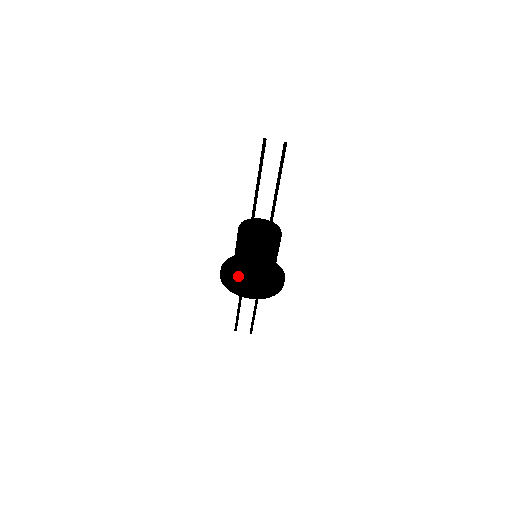
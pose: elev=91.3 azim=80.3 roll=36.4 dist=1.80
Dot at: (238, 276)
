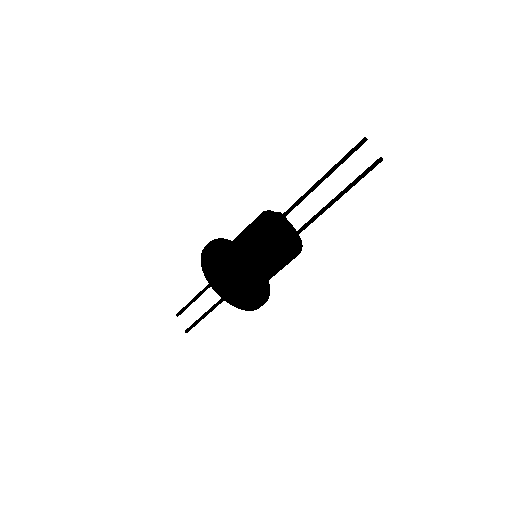
Dot at: (222, 254)
